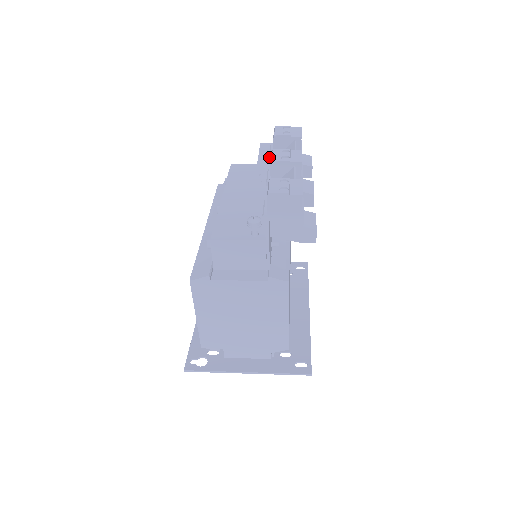
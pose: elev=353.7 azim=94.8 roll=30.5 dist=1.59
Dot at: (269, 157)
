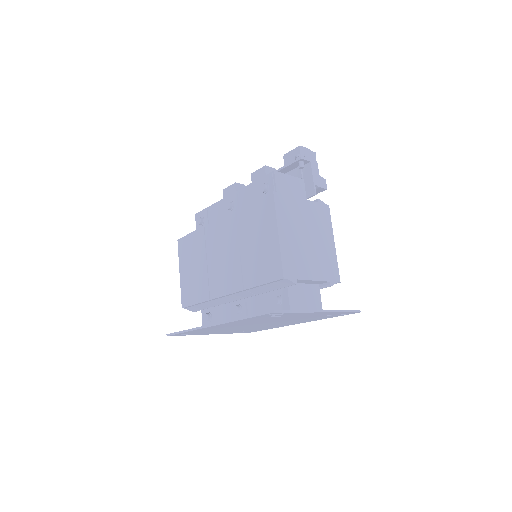
Dot at: occluded
